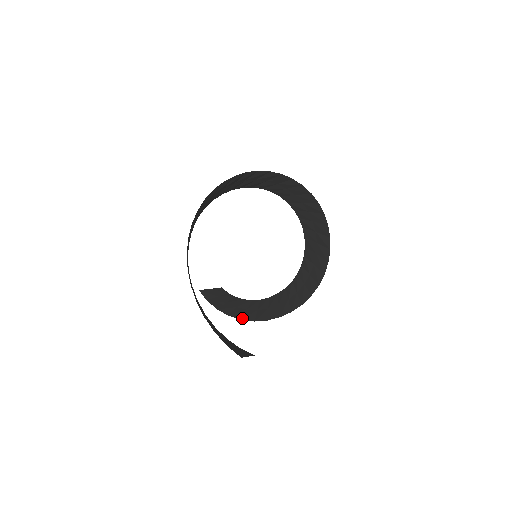
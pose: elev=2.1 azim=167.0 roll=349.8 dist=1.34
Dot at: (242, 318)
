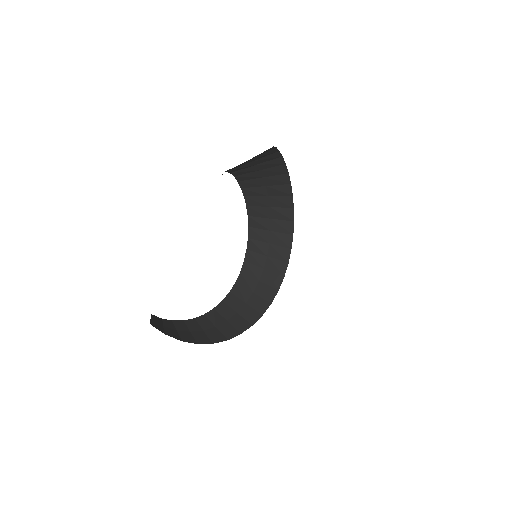
Dot at: (212, 341)
